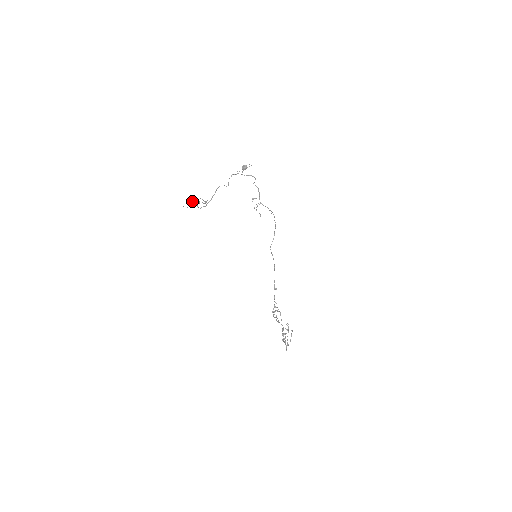
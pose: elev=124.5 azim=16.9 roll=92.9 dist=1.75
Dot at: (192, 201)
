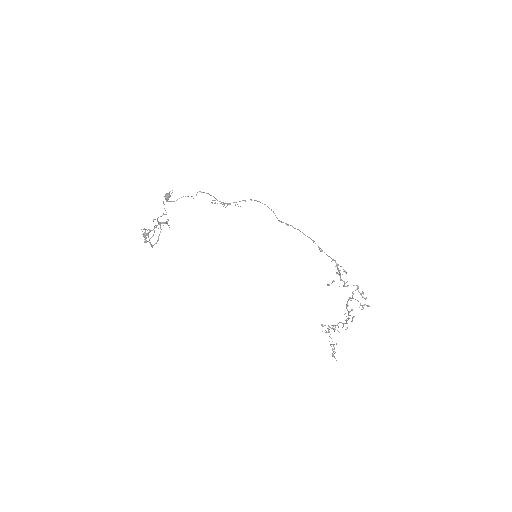
Dot at: (145, 233)
